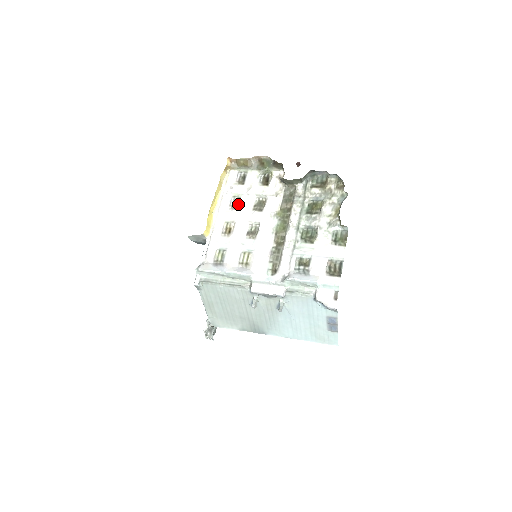
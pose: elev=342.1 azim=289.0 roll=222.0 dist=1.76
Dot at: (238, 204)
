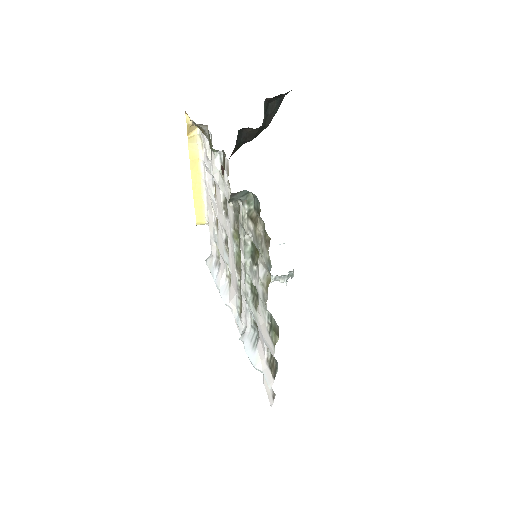
Dot at: occluded
